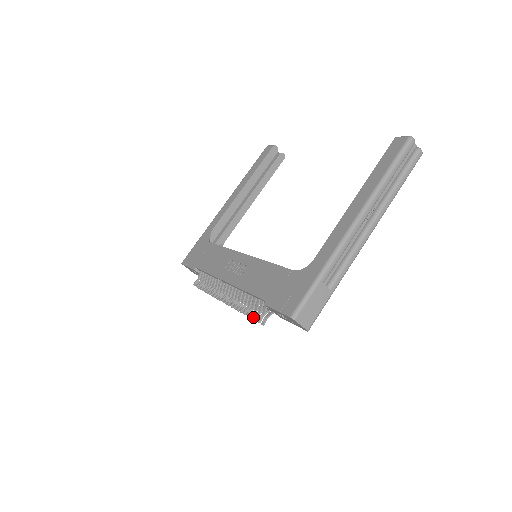
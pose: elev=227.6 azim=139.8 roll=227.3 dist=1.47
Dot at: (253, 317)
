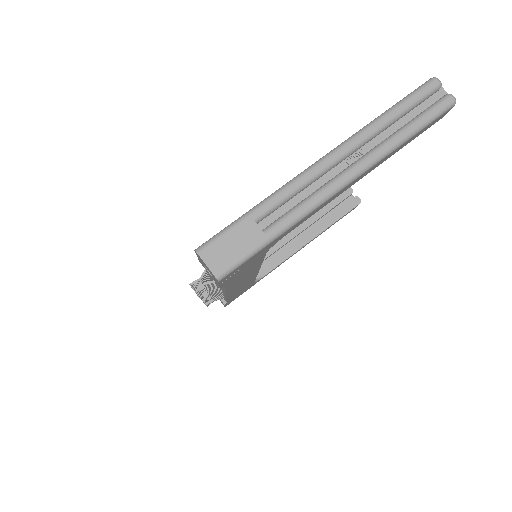
Dot at: occluded
